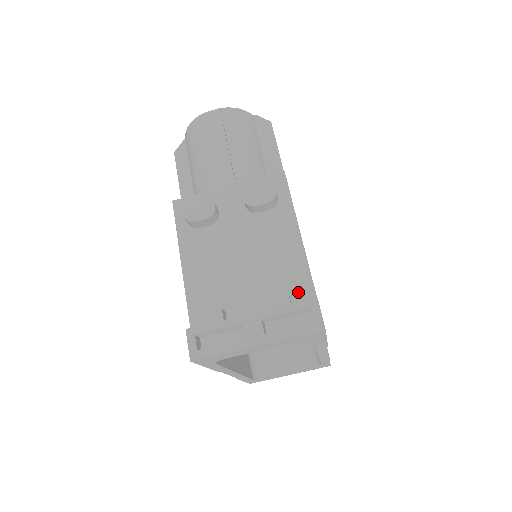
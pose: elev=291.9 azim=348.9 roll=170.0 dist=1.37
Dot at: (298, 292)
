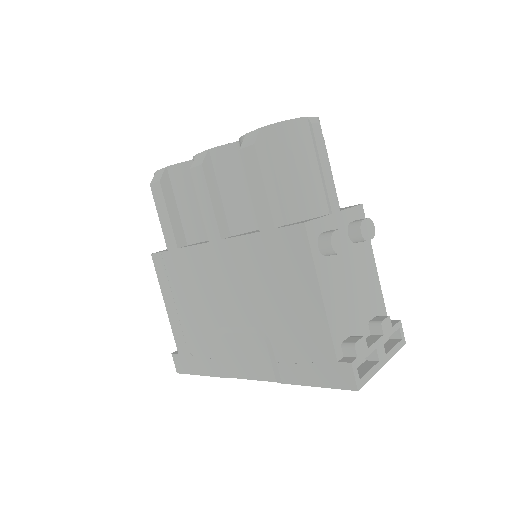
Dot at: (380, 314)
